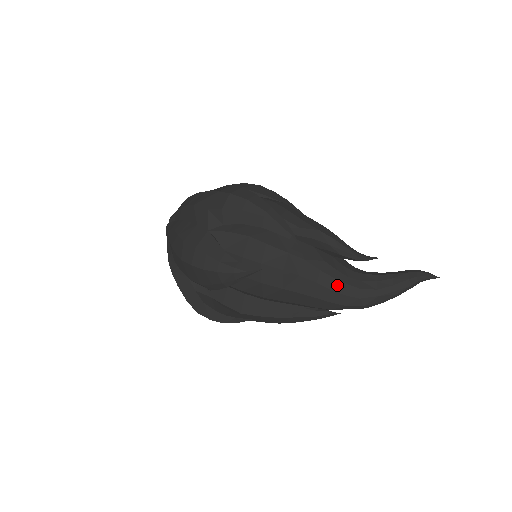
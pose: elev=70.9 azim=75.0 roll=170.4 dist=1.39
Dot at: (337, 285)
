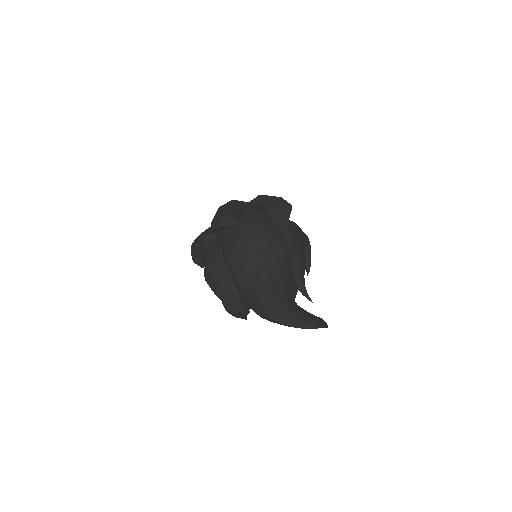
Dot at: (268, 282)
